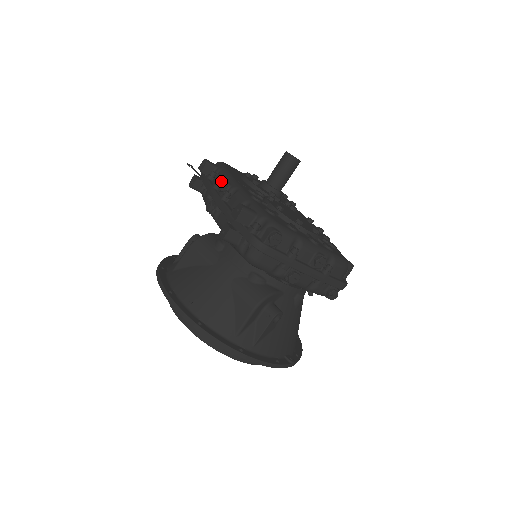
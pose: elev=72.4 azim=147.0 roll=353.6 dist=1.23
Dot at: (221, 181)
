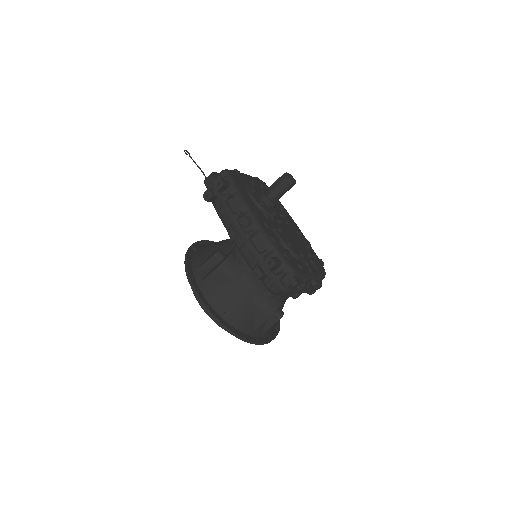
Dot at: (244, 217)
